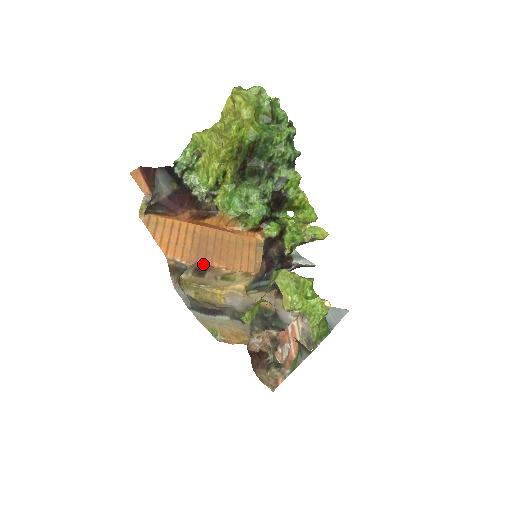
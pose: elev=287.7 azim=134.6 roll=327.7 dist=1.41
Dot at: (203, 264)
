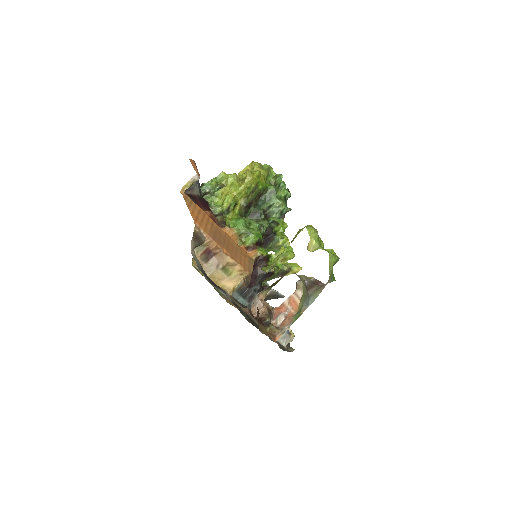
Dot at: (217, 245)
